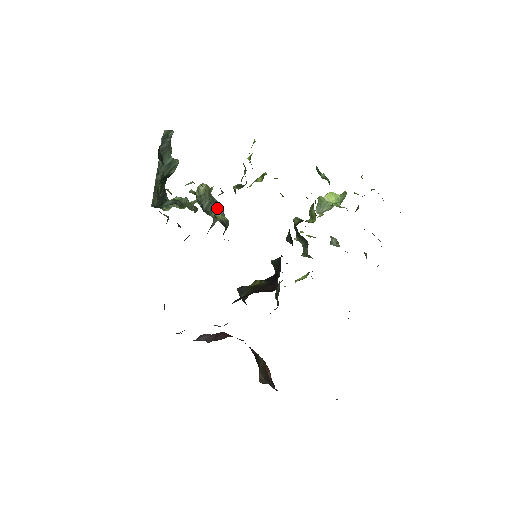
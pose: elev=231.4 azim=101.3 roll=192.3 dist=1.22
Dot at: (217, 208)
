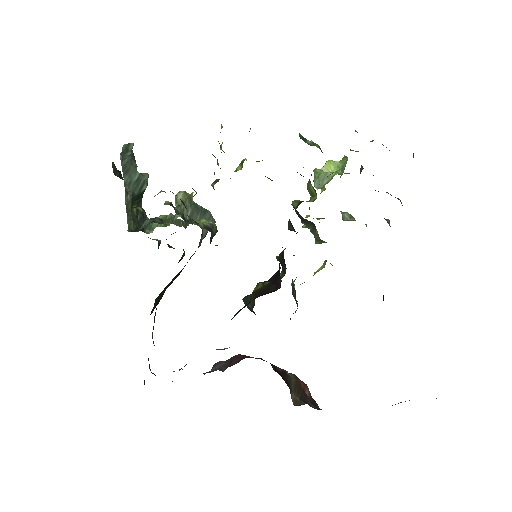
Dot at: (203, 215)
